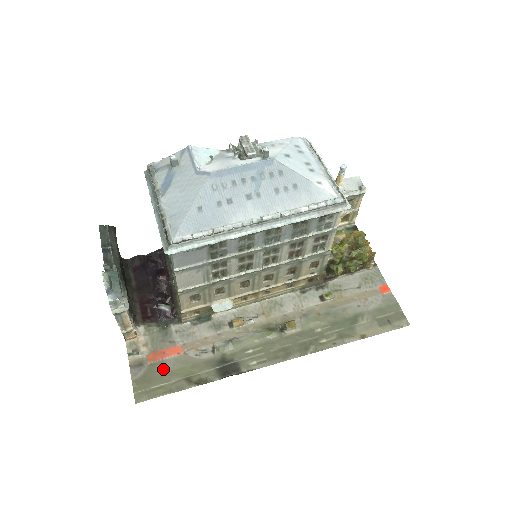
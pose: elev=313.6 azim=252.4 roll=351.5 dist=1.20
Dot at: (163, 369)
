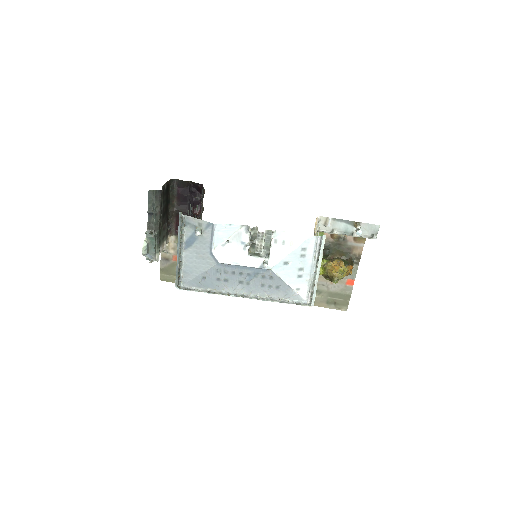
Dot at: occluded
